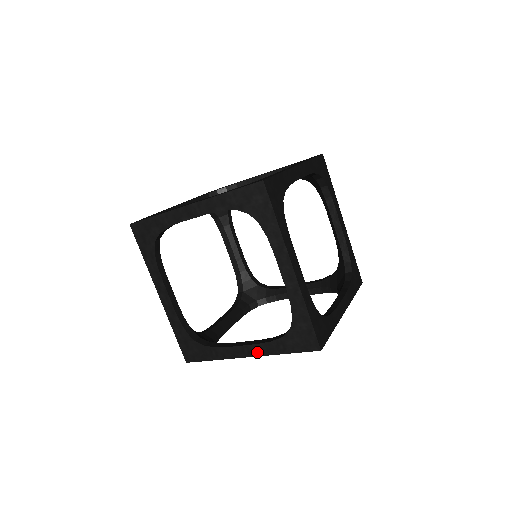
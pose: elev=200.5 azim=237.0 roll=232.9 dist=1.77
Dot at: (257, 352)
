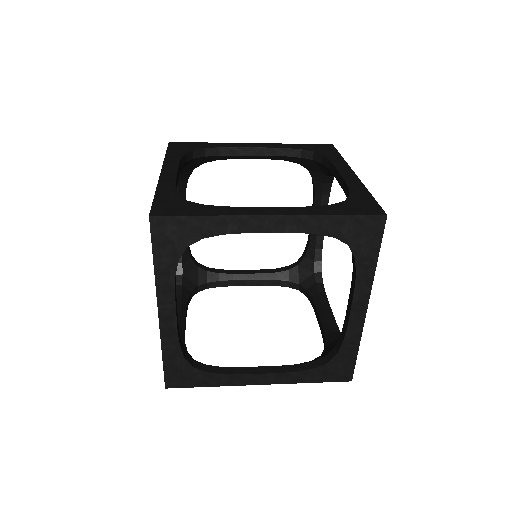
Dot at: occluded
